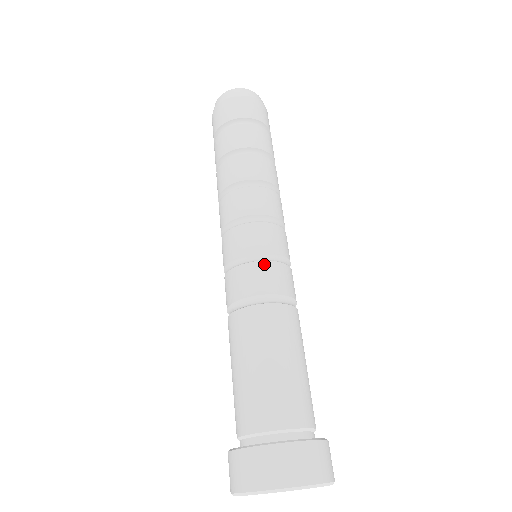
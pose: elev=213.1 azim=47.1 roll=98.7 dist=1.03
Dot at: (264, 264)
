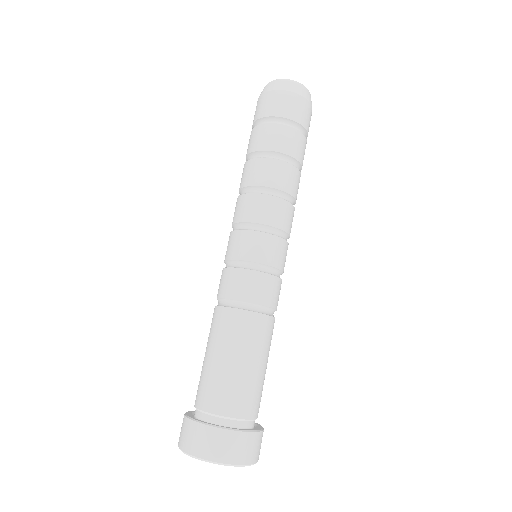
Dot at: (241, 272)
